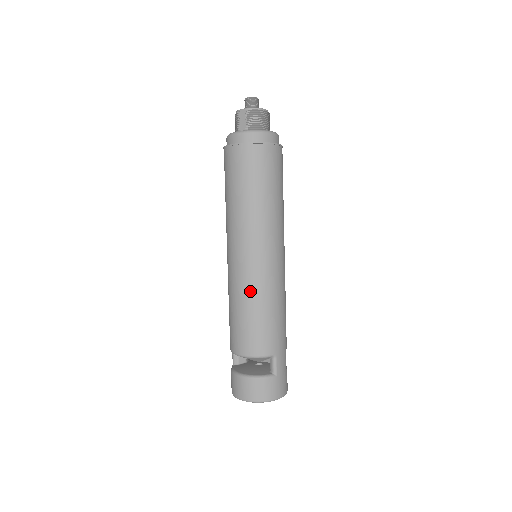
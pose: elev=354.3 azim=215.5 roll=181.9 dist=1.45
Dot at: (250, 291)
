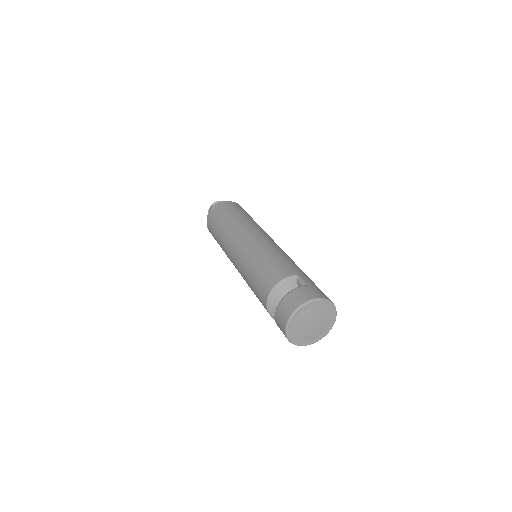
Dot at: (253, 254)
